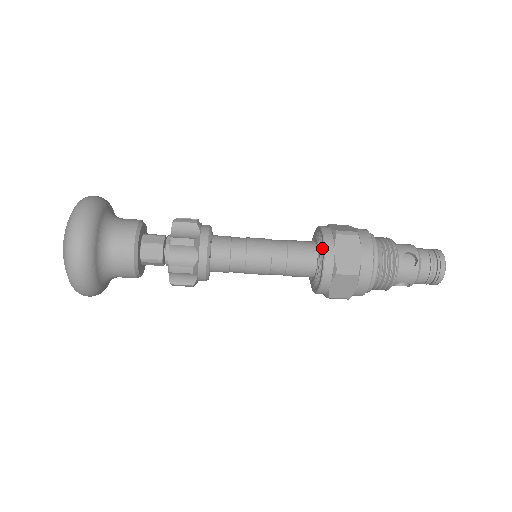
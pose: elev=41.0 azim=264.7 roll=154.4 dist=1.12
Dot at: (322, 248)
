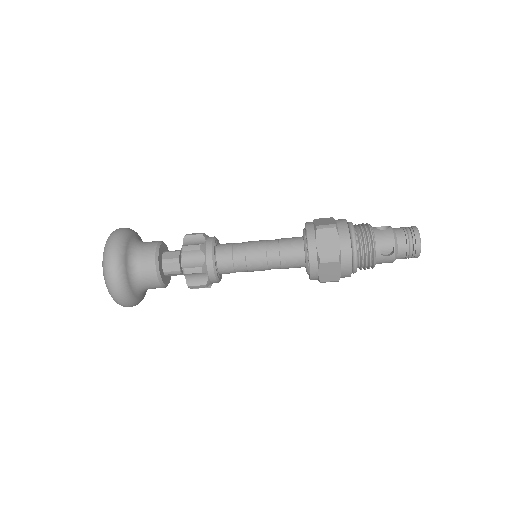
Dot at: occluded
